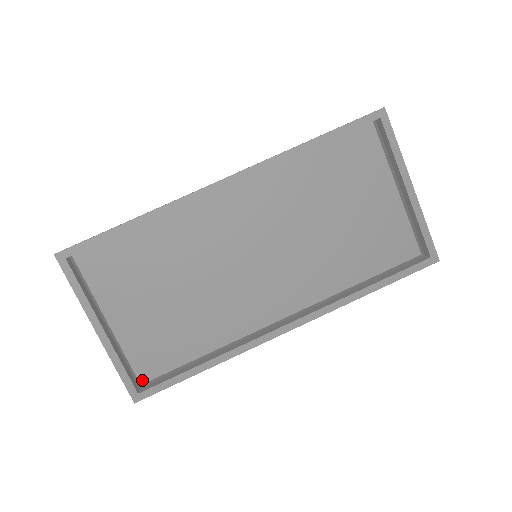
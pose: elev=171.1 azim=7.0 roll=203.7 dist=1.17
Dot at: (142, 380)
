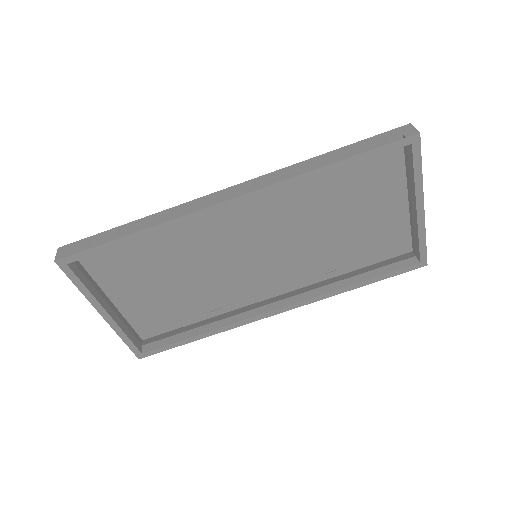
Dot at: (144, 340)
